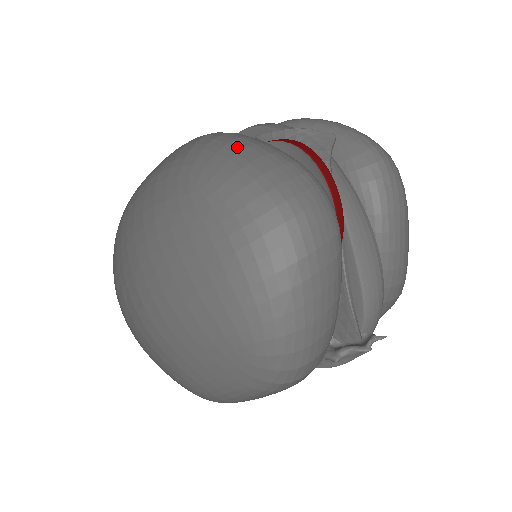
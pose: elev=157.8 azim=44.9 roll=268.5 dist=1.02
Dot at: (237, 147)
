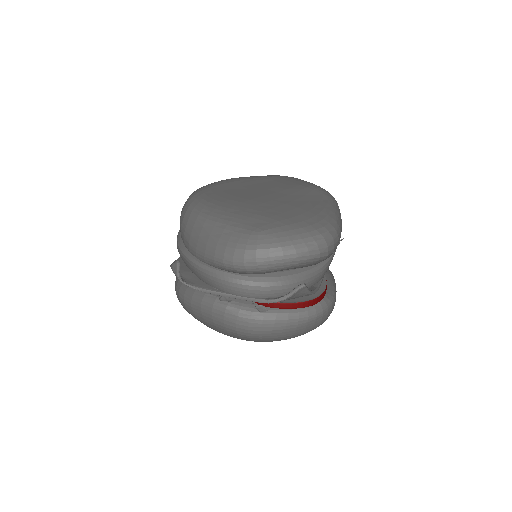
Dot at: (280, 335)
